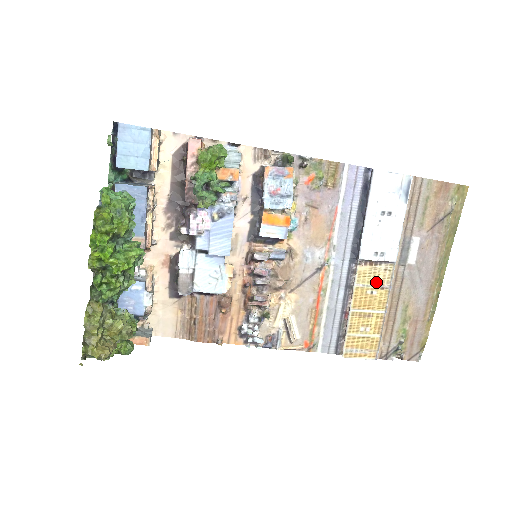
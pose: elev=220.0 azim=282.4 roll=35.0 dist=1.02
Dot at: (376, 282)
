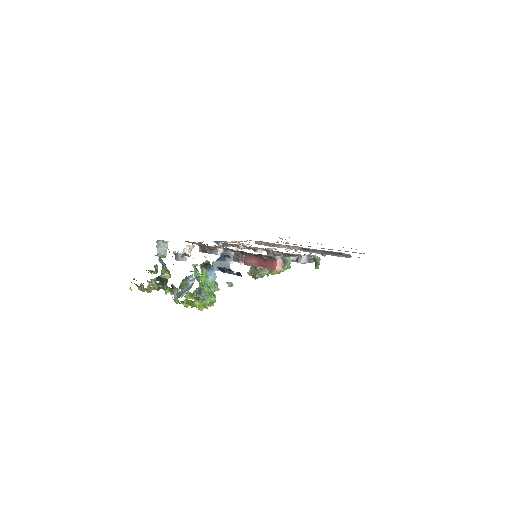
Dot at: occluded
